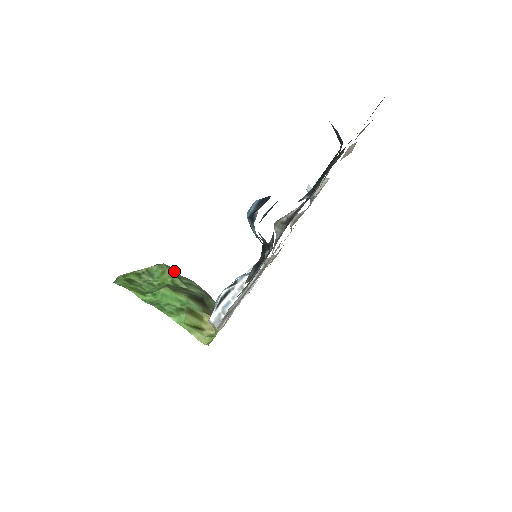
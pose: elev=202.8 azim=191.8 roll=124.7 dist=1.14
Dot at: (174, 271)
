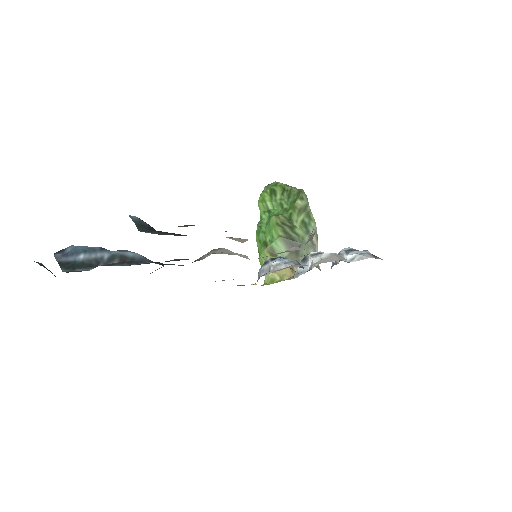
Dot at: (307, 204)
